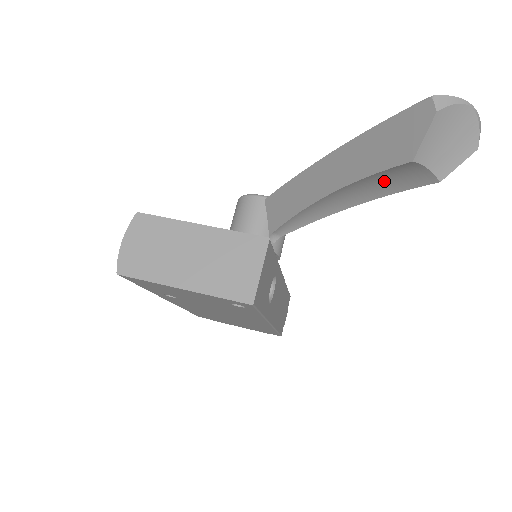
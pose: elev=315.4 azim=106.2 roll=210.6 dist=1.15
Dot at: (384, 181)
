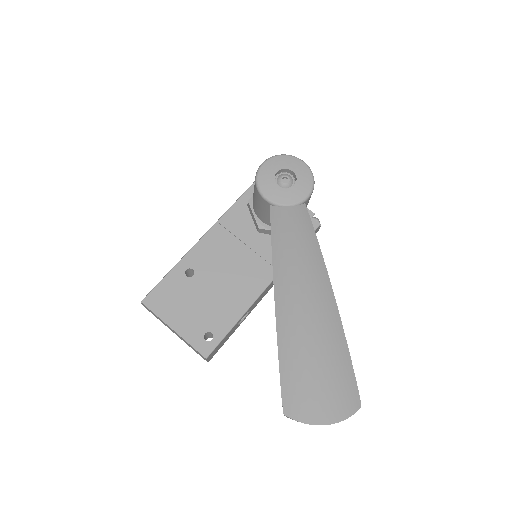
Dot at: occluded
